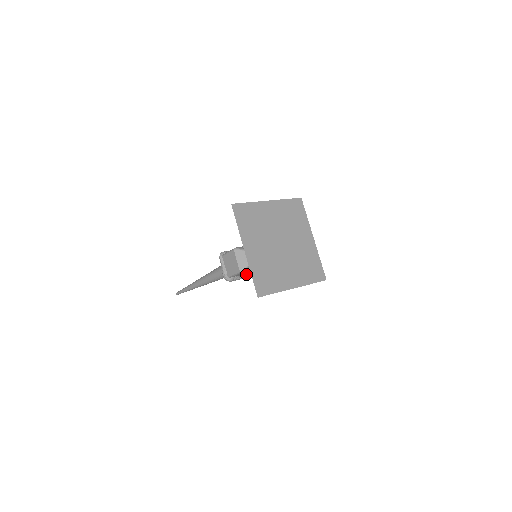
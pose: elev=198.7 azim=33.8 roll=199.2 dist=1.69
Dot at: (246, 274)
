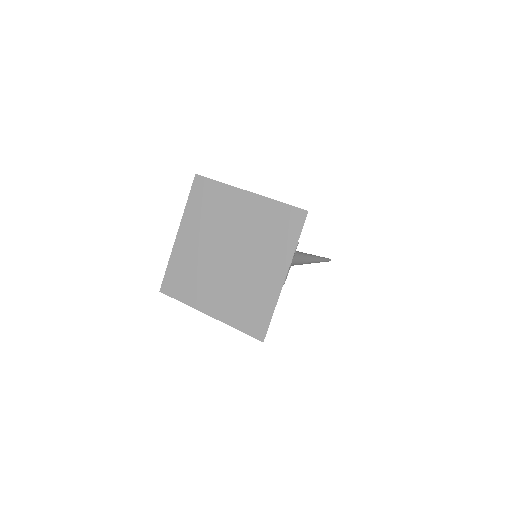
Dot at: occluded
